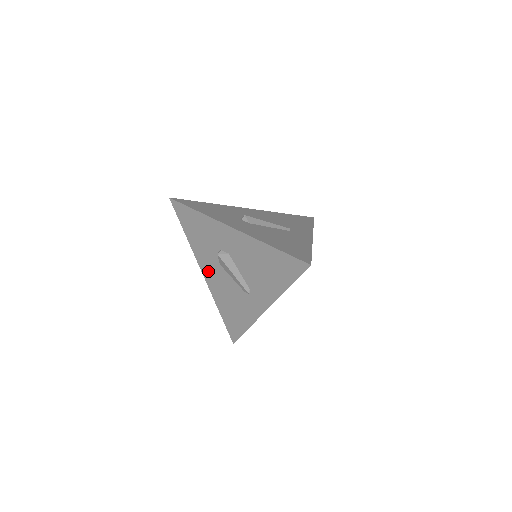
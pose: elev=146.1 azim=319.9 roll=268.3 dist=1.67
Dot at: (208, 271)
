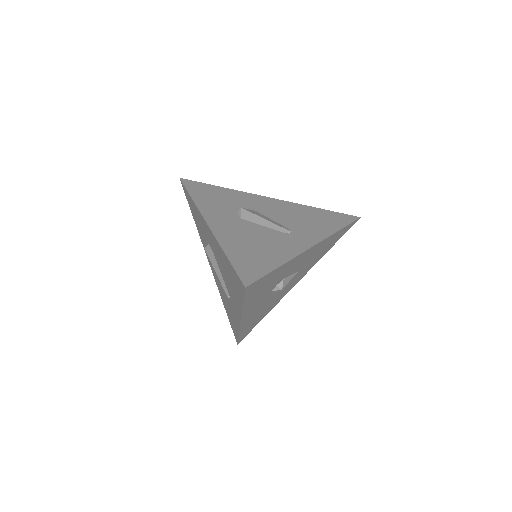
Dot at: (210, 263)
